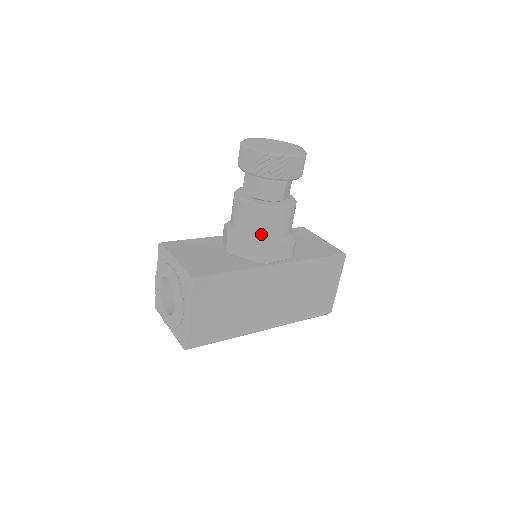
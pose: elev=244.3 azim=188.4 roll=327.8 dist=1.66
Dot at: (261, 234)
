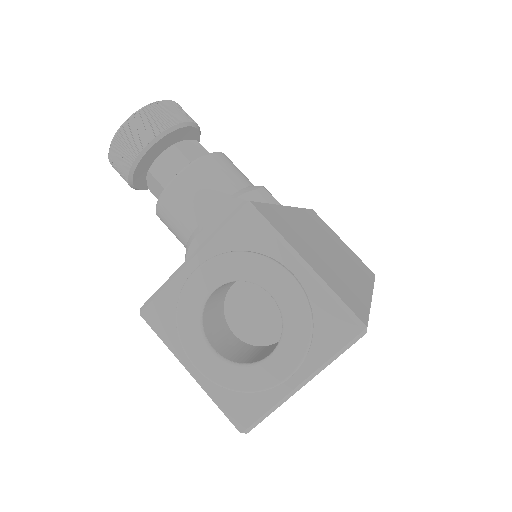
Dot at: (236, 185)
